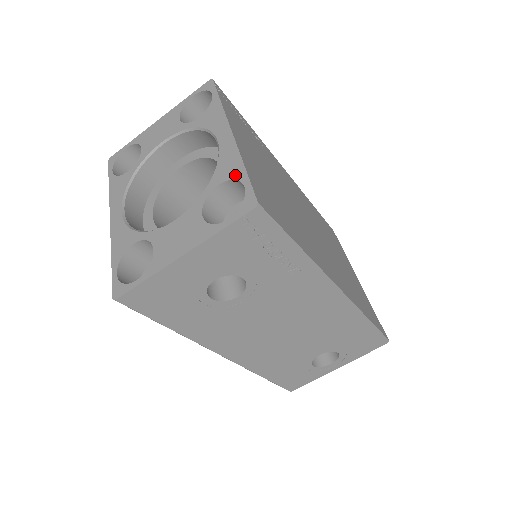
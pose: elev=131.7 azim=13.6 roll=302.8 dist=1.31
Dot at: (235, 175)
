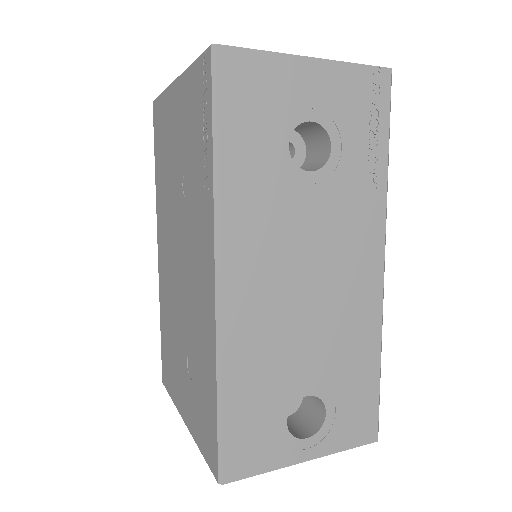
Dot at: occluded
